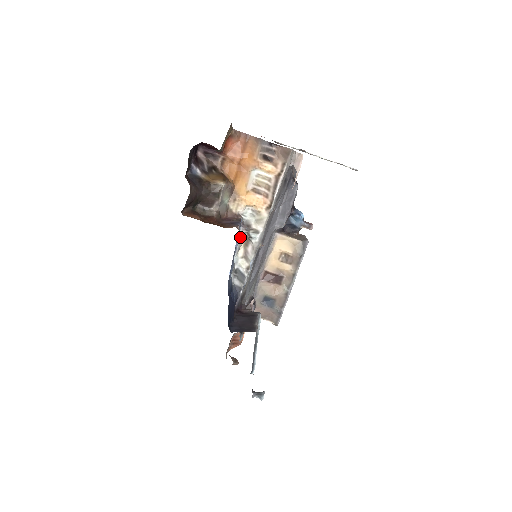
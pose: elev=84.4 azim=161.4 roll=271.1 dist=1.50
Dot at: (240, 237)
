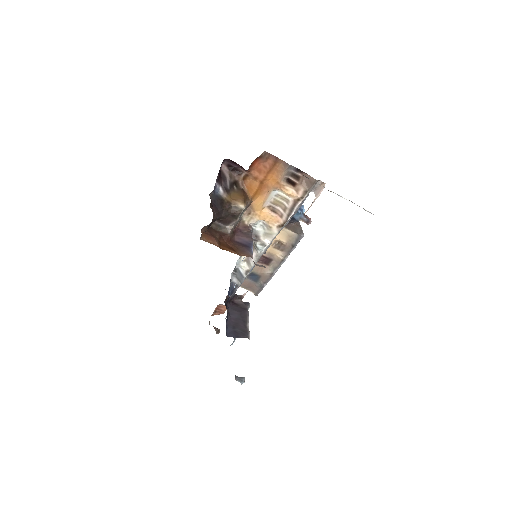
Dot at: occluded
